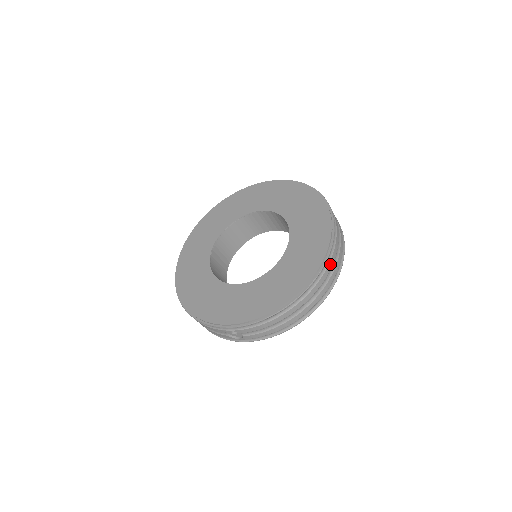
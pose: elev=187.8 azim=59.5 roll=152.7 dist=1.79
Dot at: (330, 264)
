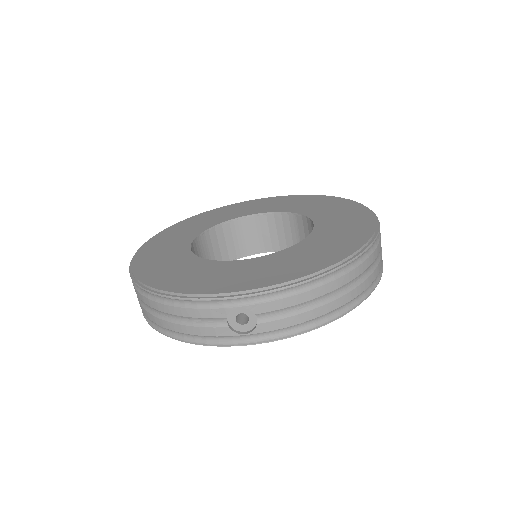
Dot at: (380, 242)
